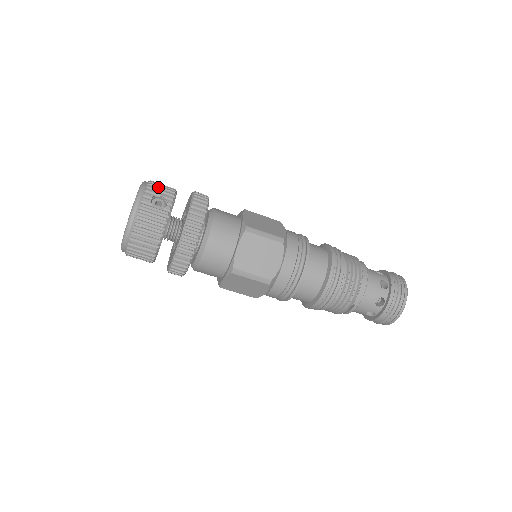
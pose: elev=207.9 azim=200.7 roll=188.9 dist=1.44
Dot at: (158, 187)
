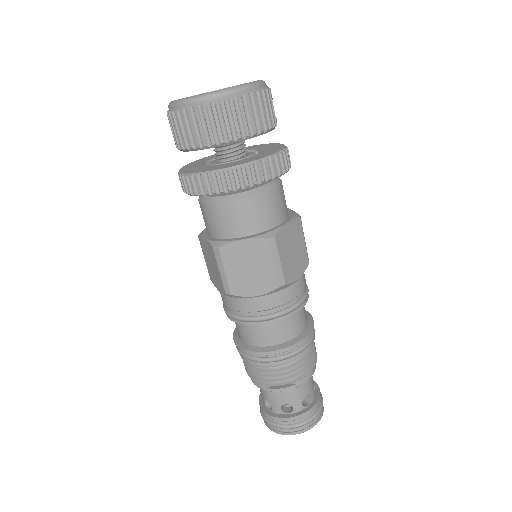
Dot at: occluded
